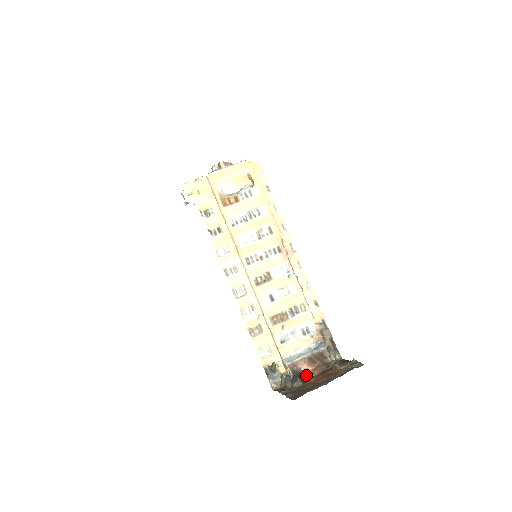
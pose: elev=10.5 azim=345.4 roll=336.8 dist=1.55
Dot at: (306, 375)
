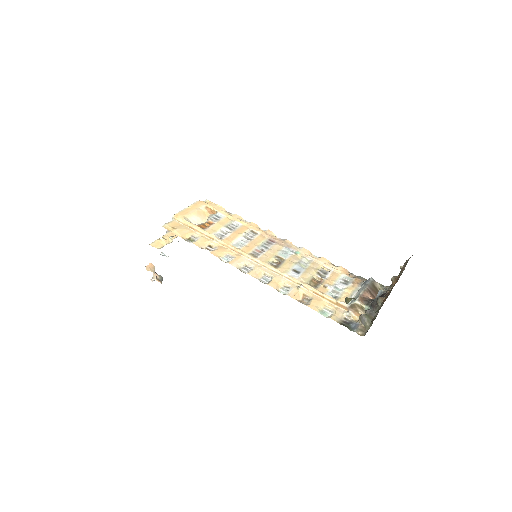
Dot at: (381, 290)
